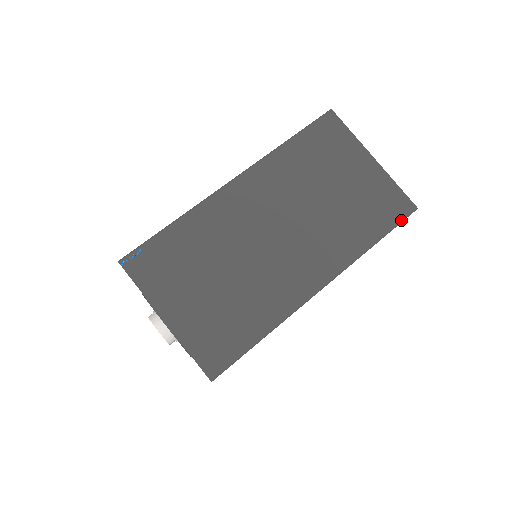
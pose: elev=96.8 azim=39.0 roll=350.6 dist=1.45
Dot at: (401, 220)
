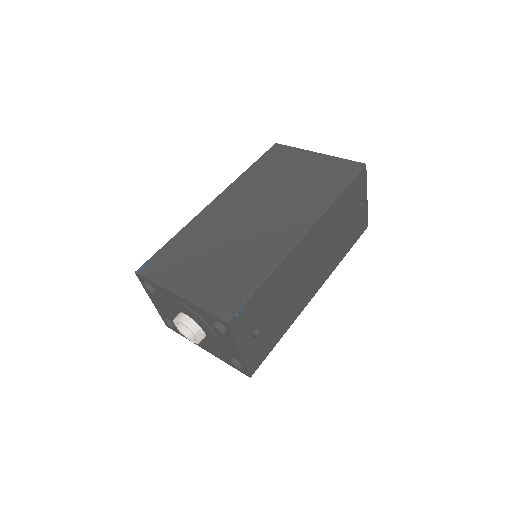
Dot at: (355, 174)
